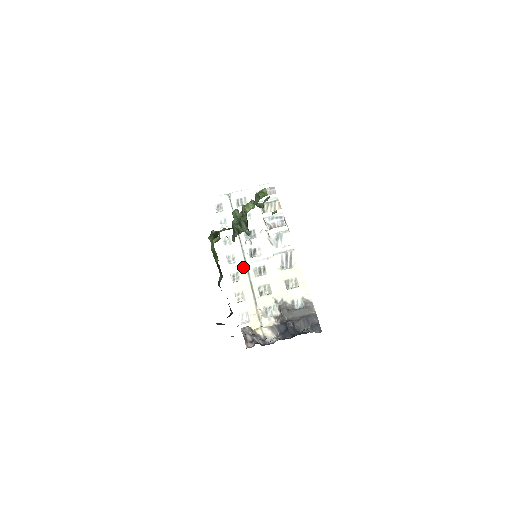
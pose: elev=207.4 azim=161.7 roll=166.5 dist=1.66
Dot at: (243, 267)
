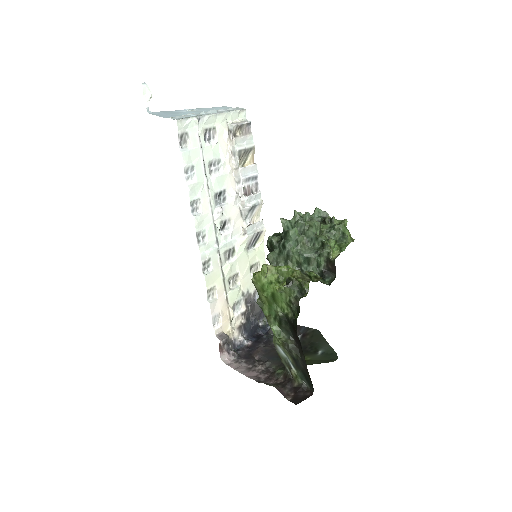
Dot at: (216, 251)
